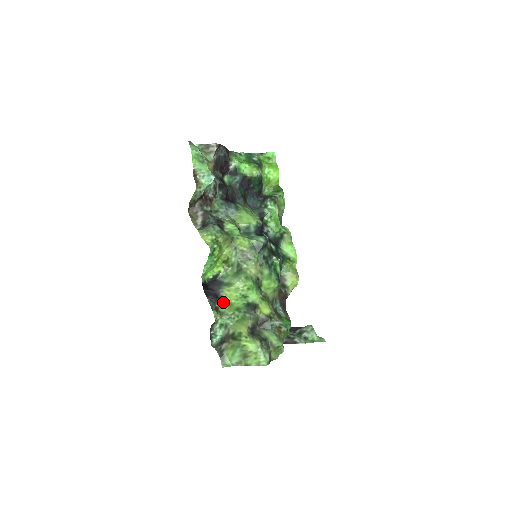
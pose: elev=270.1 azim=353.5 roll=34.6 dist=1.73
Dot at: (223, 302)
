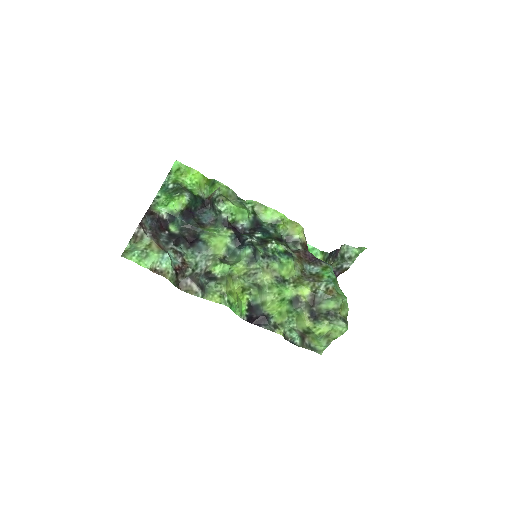
Dot at: (273, 316)
